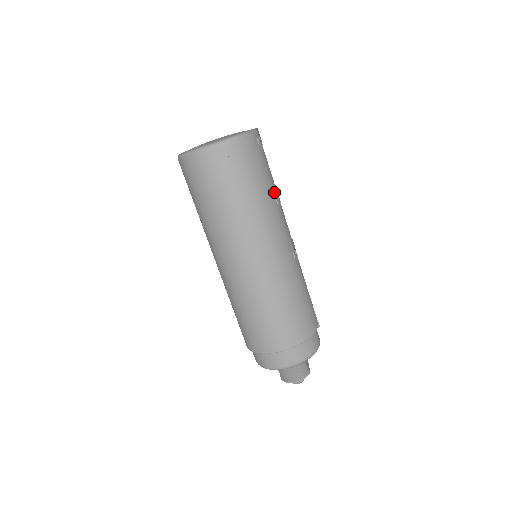
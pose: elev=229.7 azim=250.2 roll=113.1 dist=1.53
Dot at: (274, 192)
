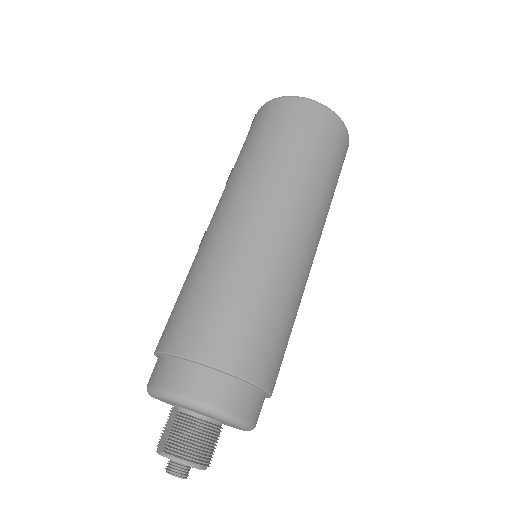
Dot at: occluded
